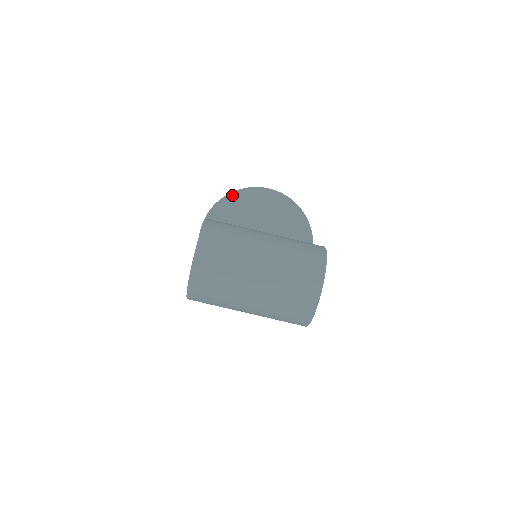
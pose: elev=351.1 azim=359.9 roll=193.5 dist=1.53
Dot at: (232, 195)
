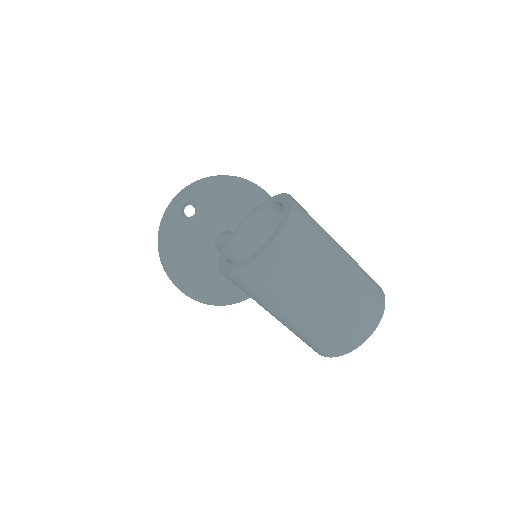
Dot at: (229, 179)
